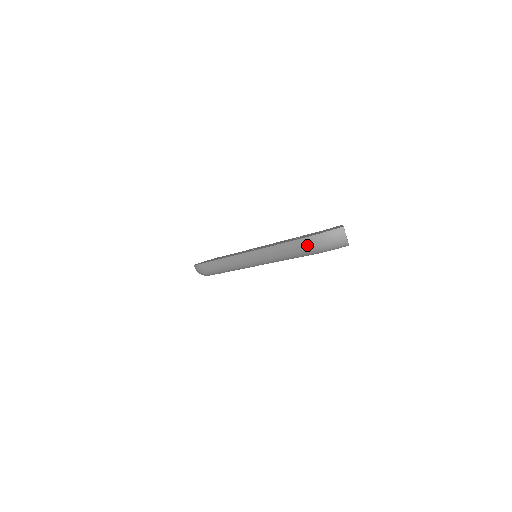
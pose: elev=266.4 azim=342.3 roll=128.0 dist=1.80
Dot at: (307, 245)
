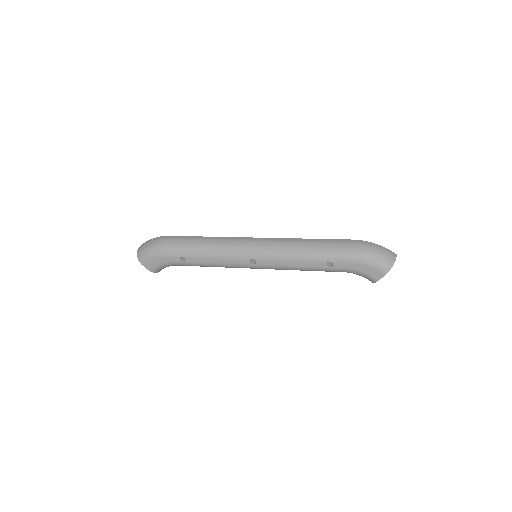
Dot at: (358, 245)
